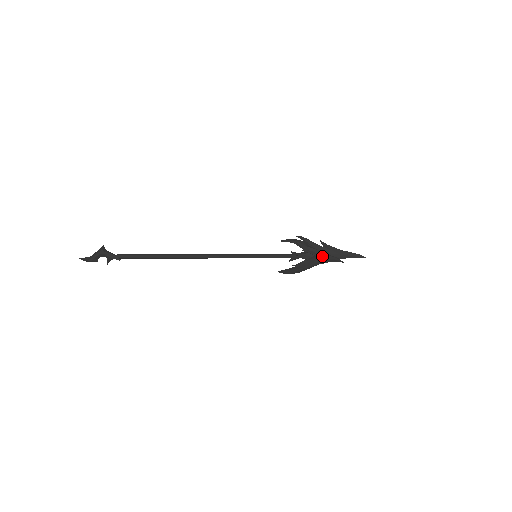
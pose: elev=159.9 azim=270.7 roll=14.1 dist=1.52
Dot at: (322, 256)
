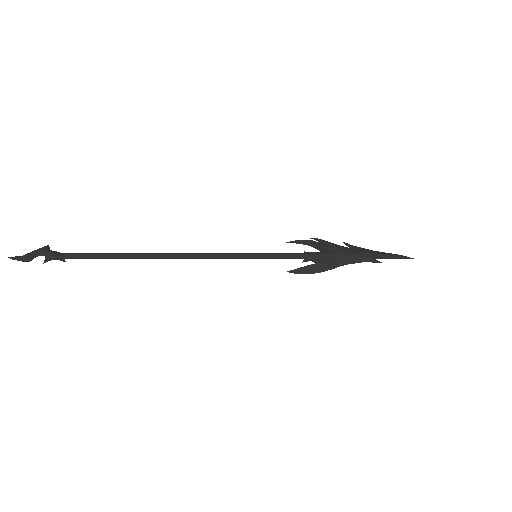
Dot at: (349, 255)
